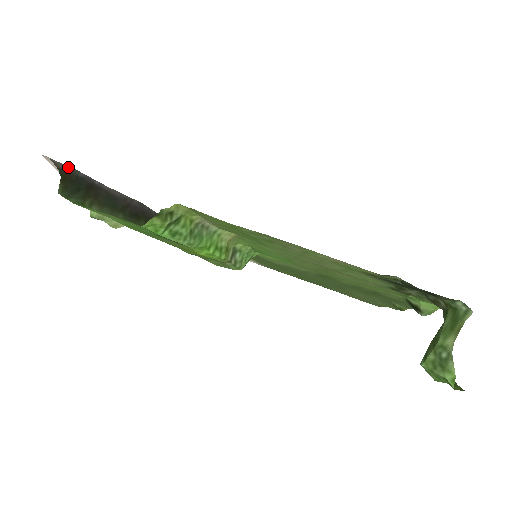
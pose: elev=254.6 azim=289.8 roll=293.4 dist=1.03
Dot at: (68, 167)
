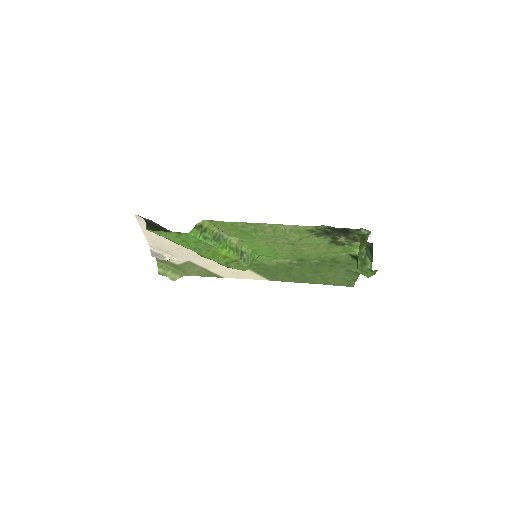
Dot at: (148, 219)
